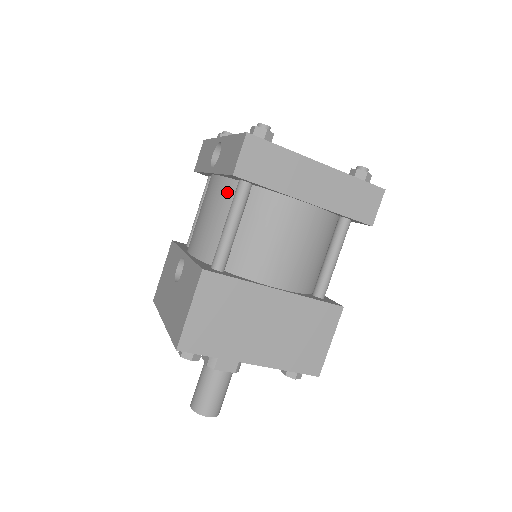
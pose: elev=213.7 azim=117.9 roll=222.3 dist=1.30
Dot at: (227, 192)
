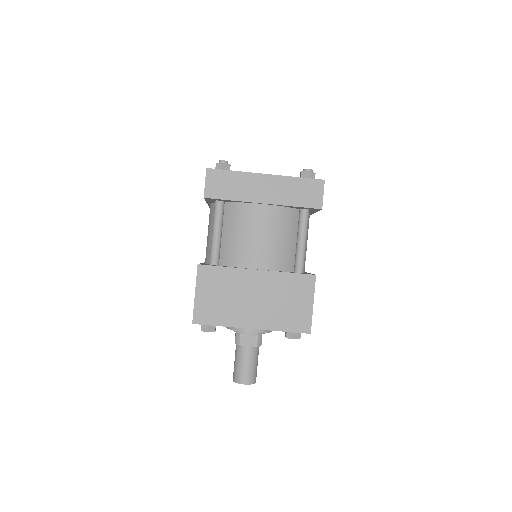
Dot at: occluded
